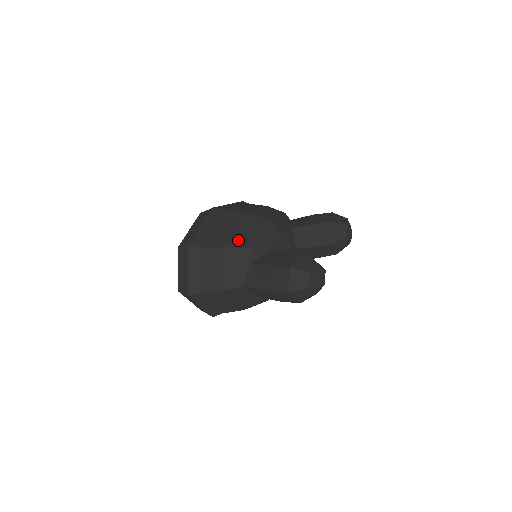
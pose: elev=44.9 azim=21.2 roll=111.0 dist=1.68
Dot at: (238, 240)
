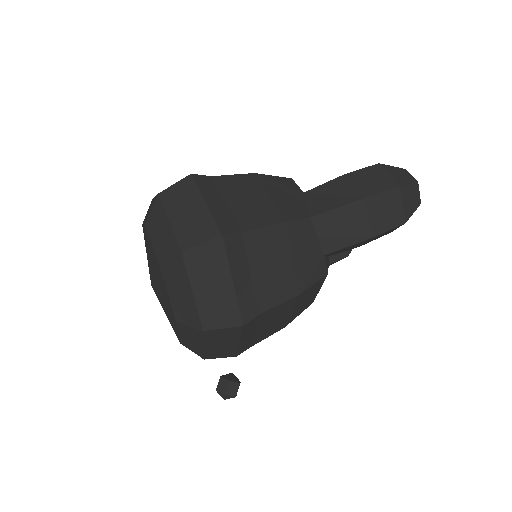
Dot at: occluded
